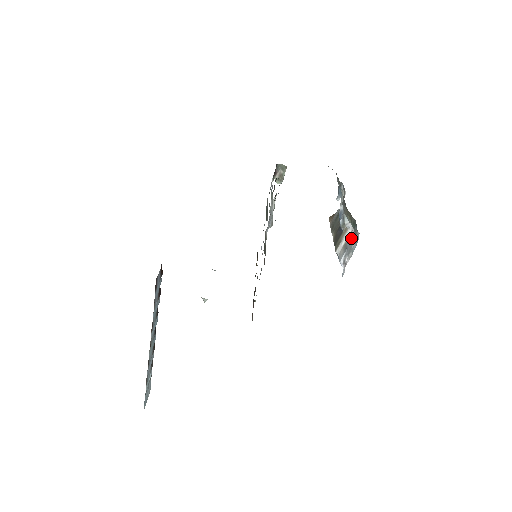
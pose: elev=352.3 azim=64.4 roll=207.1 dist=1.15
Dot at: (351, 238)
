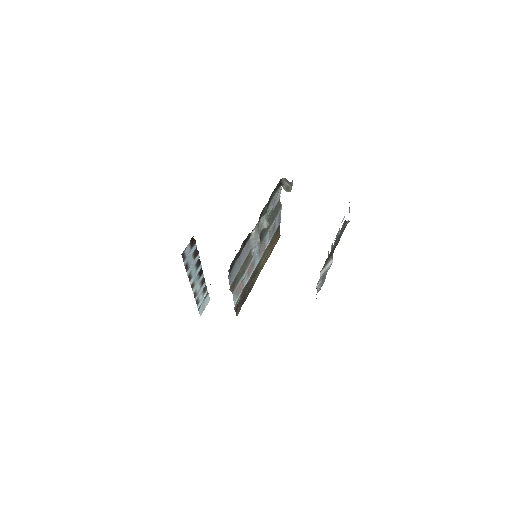
Dot at: (326, 272)
